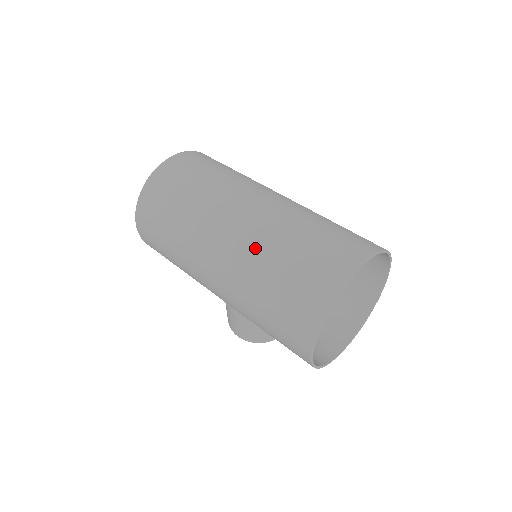
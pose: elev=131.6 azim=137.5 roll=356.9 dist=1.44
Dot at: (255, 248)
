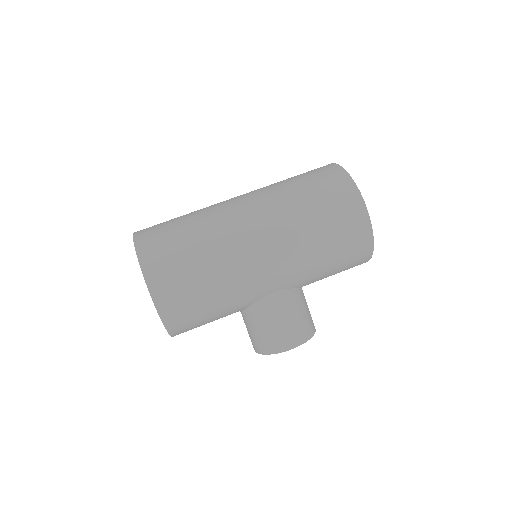
Dot at: (273, 195)
